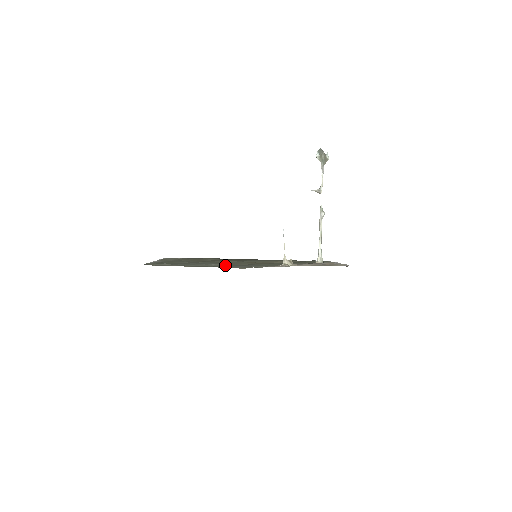
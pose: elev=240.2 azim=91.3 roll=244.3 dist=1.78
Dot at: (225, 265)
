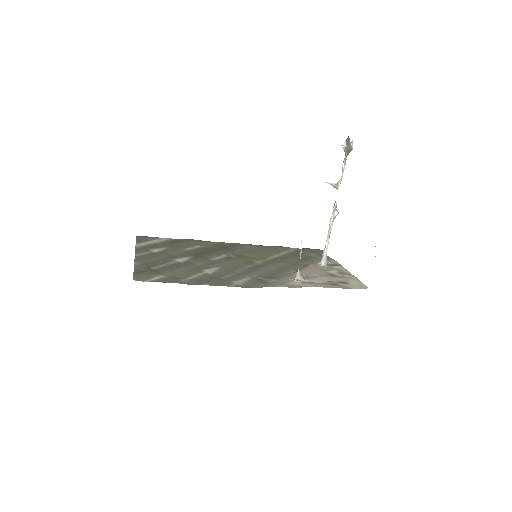
Dot at: (225, 272)
